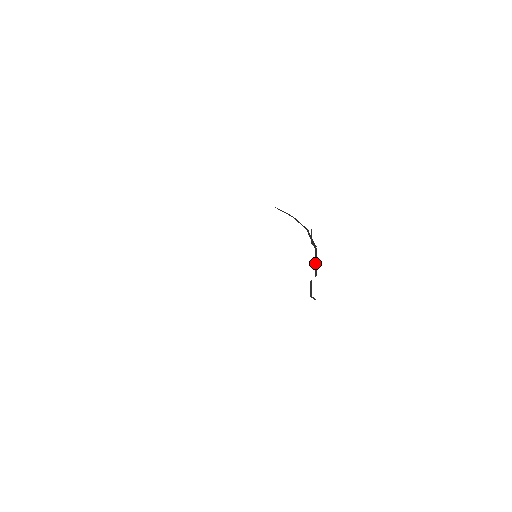
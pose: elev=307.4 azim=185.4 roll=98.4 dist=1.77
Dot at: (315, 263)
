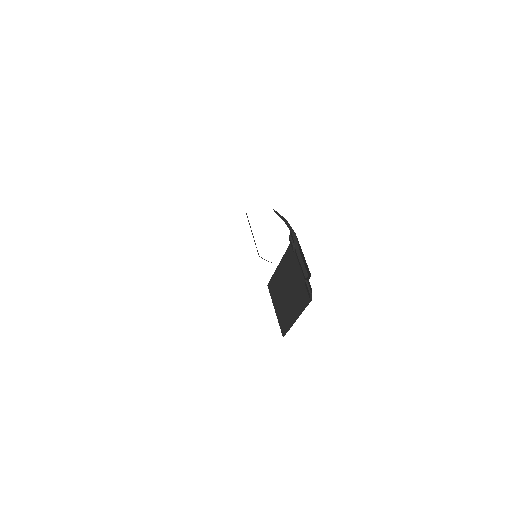
Dot at: (302, 265)
